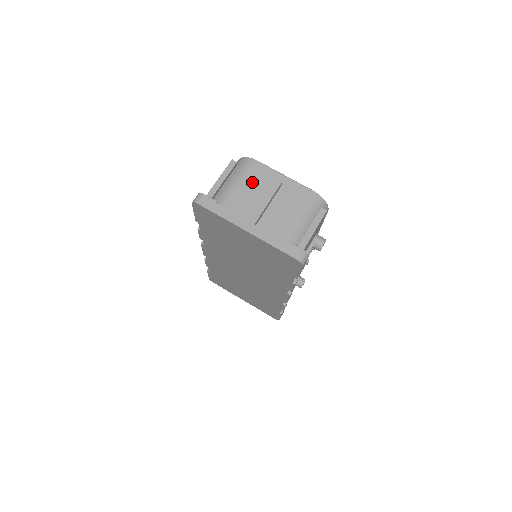
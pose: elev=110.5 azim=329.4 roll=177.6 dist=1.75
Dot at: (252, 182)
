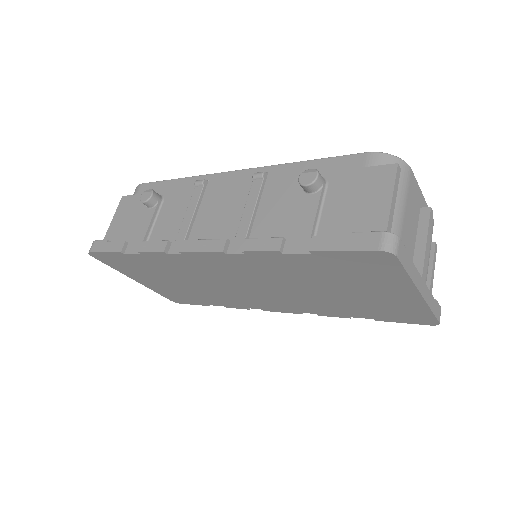
Dot at: (410, 207)
